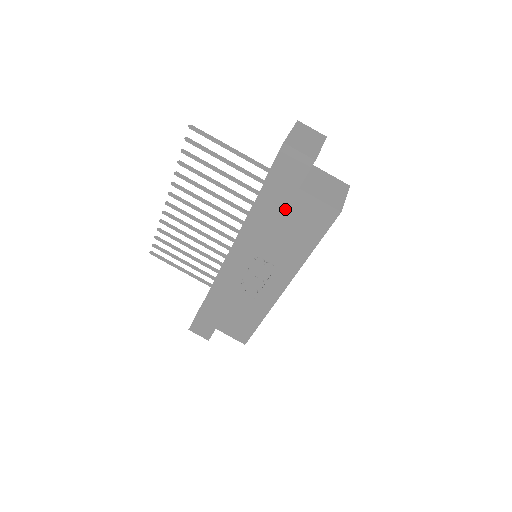
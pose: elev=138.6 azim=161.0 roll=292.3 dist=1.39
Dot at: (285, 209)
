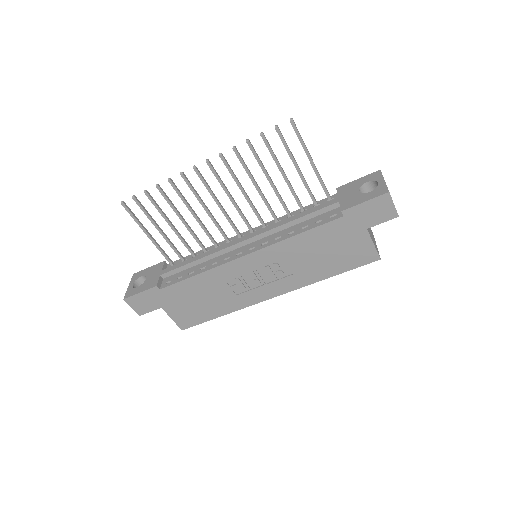
Dot at: (340, 238)
